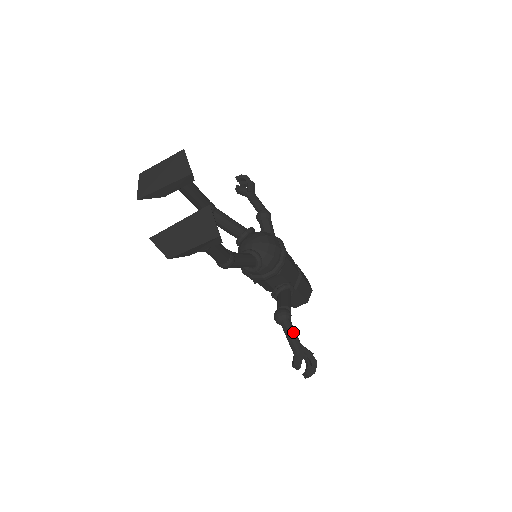
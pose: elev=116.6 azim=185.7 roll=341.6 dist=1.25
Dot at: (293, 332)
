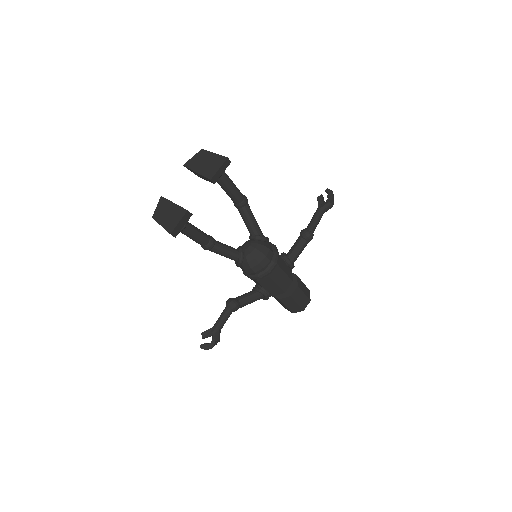
Dot at: (223, 319)
